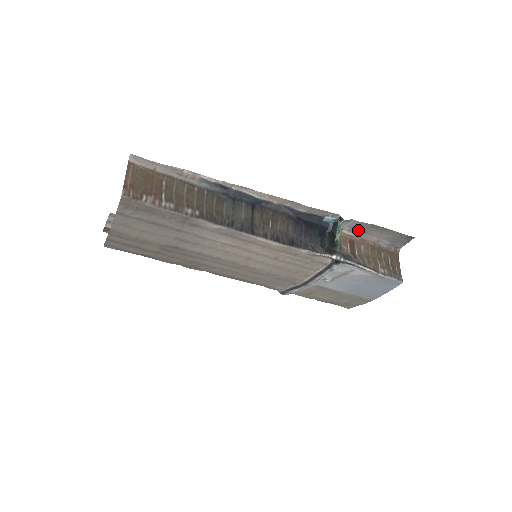
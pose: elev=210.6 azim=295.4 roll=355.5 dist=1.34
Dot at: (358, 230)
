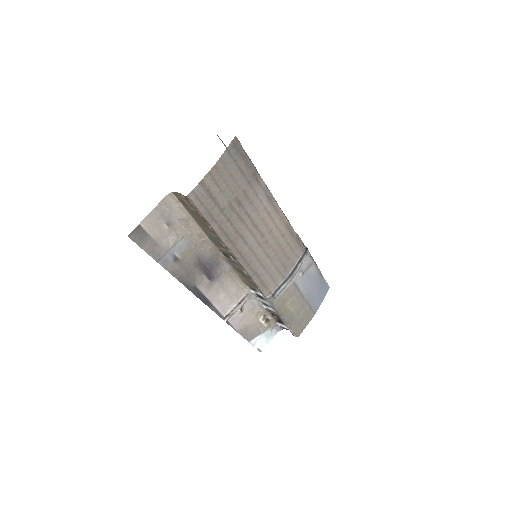
Dot at: occluded
